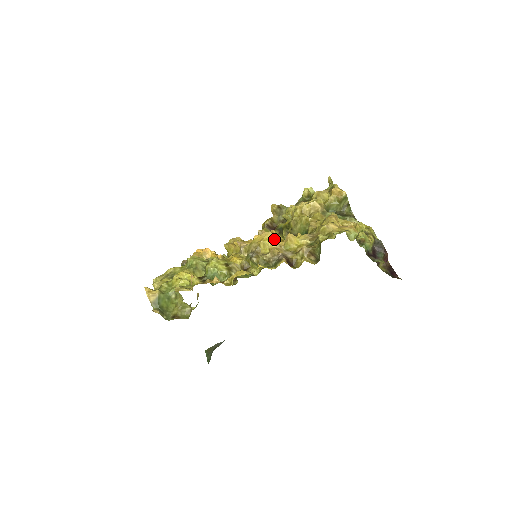
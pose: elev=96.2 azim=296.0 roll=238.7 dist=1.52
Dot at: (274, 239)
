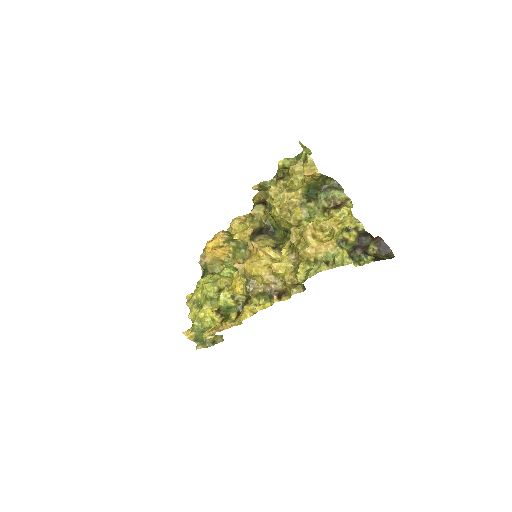
Dot at: (262, 270)
